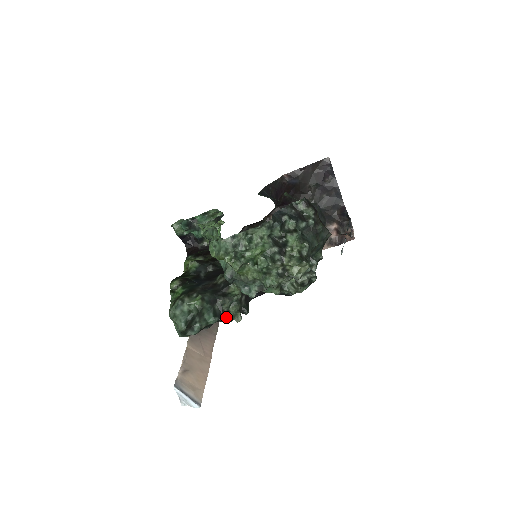
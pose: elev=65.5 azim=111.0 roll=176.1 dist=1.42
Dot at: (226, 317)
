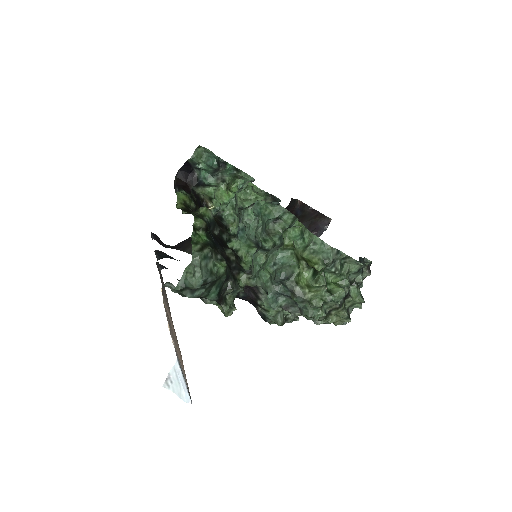
Dot at: (224, 303)
